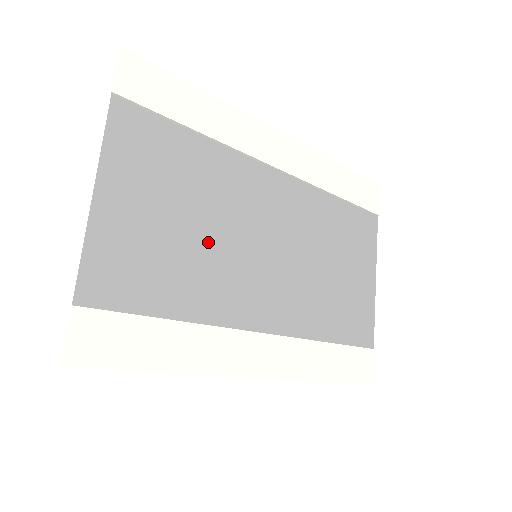
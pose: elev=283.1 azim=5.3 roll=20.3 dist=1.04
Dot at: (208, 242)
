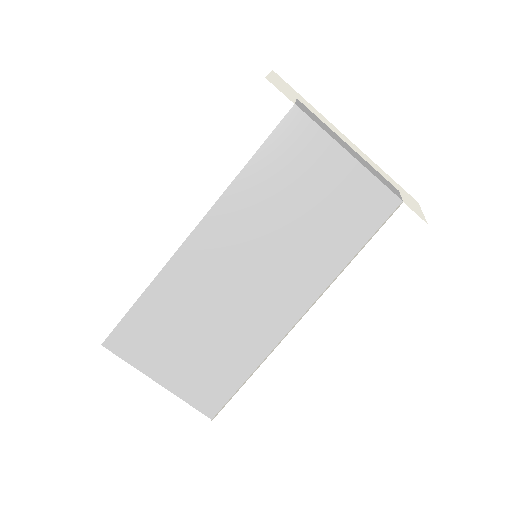
Dot at: (219, 325)
